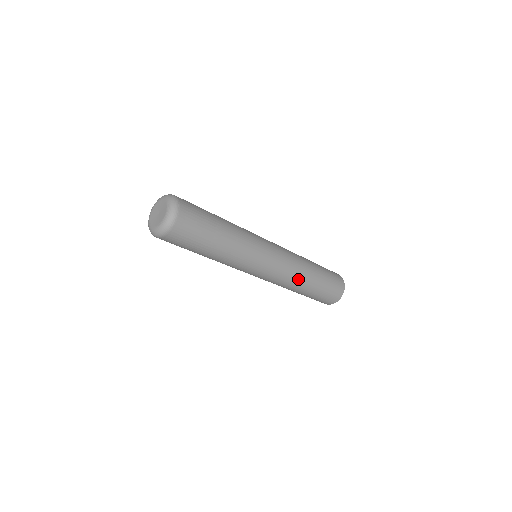
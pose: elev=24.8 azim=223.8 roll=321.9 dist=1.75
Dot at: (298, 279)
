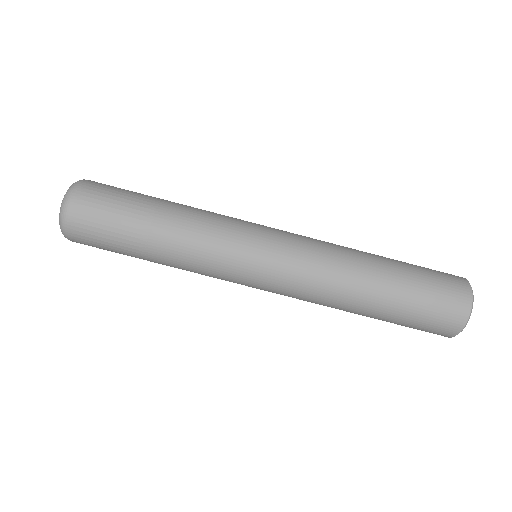
Dot at: (344, 257)
